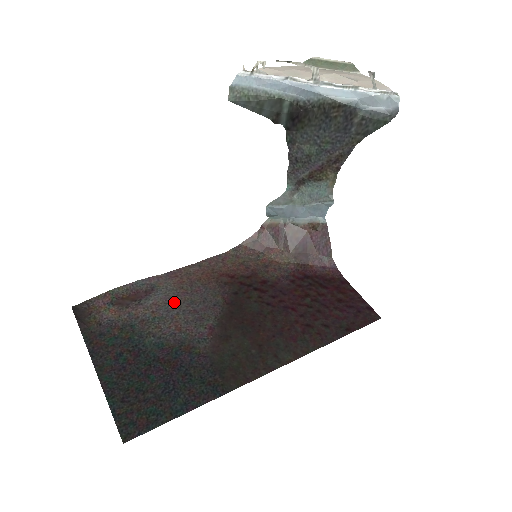
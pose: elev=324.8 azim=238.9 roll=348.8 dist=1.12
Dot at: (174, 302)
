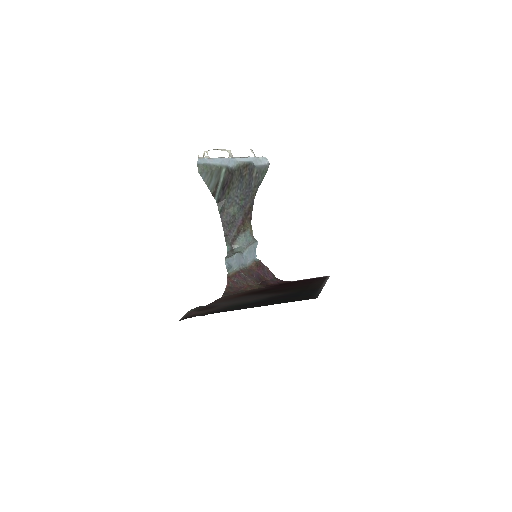
Dot at: (234, 301)
